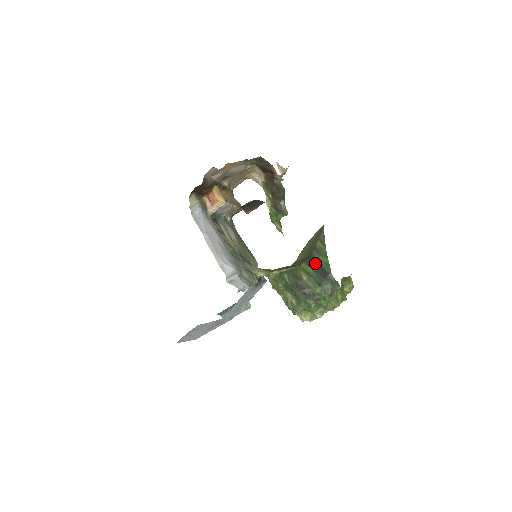
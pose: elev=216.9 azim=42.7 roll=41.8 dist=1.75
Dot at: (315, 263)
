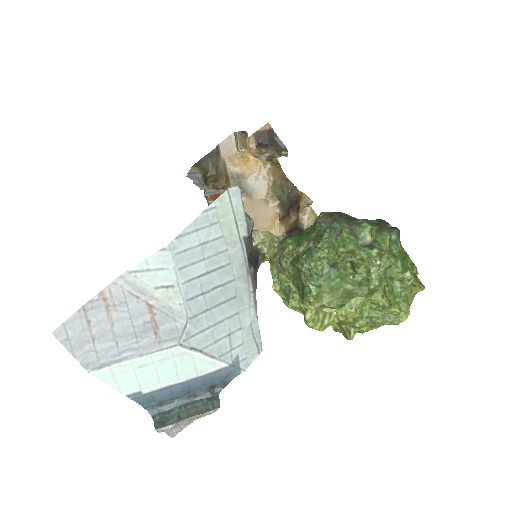
Dot at: occluded
